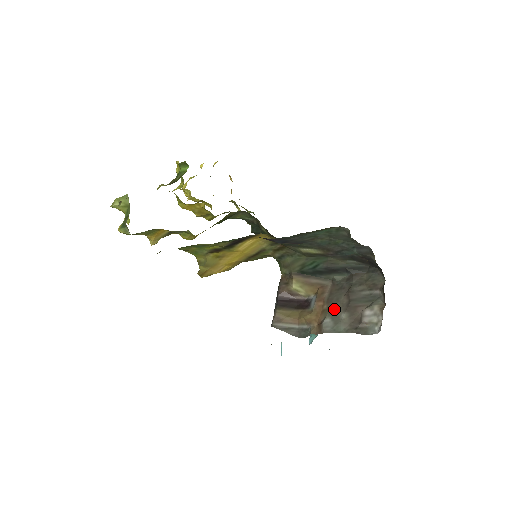
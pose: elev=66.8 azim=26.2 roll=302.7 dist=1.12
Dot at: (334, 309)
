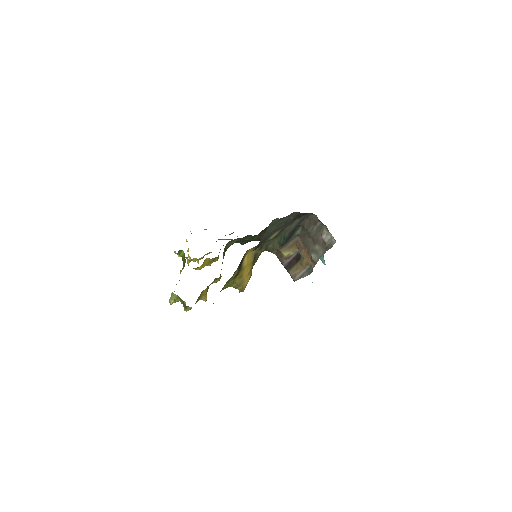
Dot at: (310, 248)
